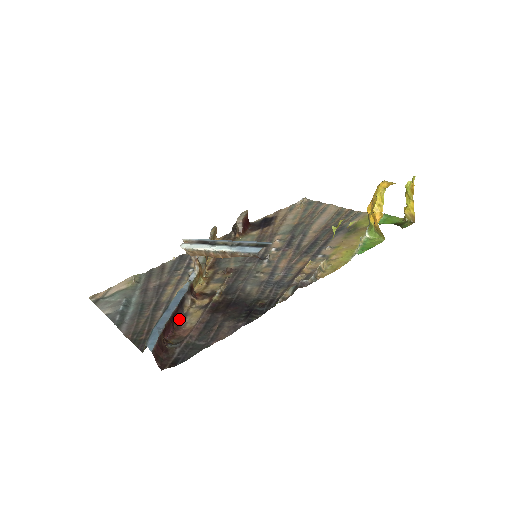
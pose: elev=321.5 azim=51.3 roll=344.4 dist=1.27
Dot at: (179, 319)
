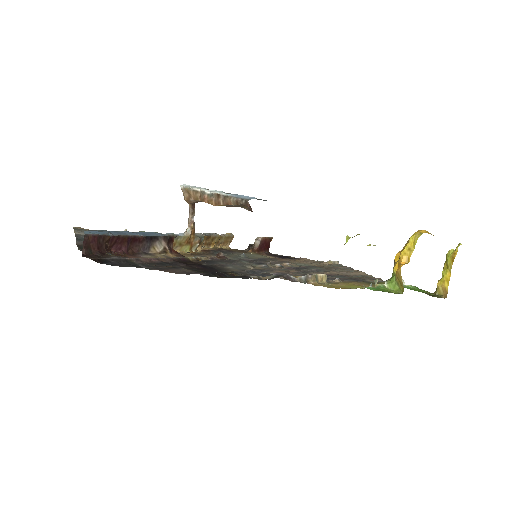
Dot at: (139, 251)
